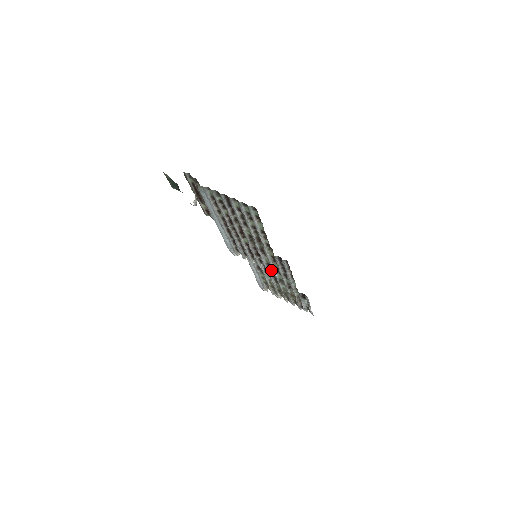
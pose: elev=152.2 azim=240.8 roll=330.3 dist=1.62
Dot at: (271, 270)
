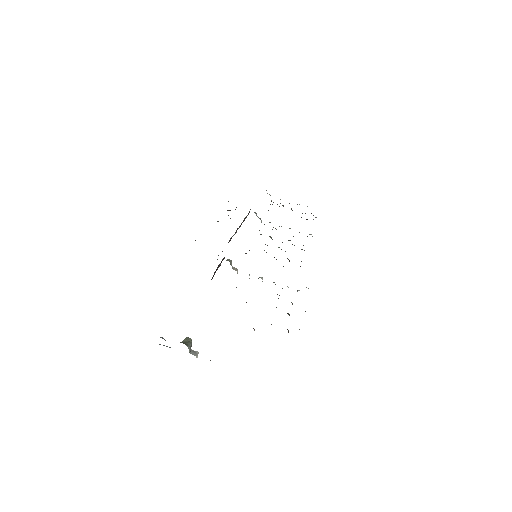
Dot at: occluded
